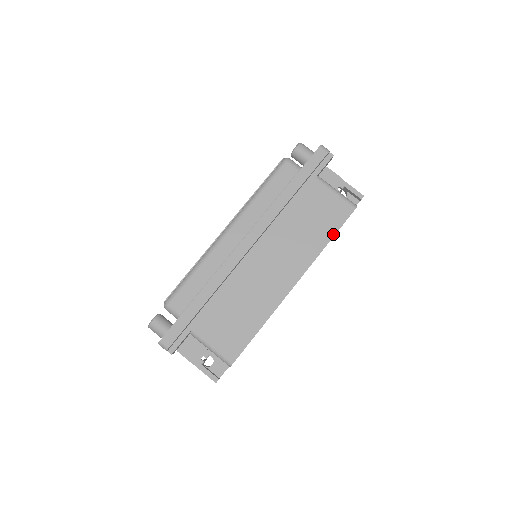
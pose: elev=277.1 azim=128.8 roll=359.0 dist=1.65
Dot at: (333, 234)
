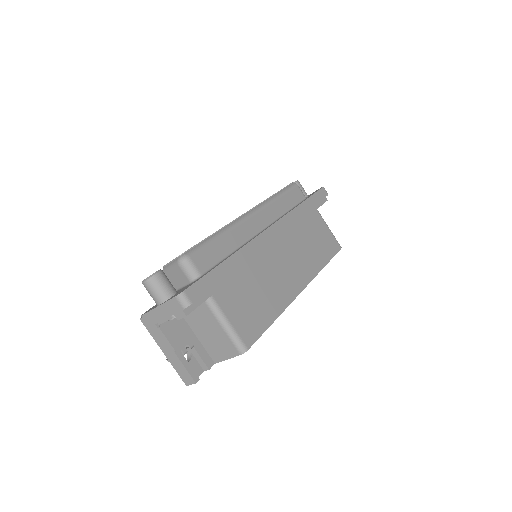
Dot at: (328, 260)
